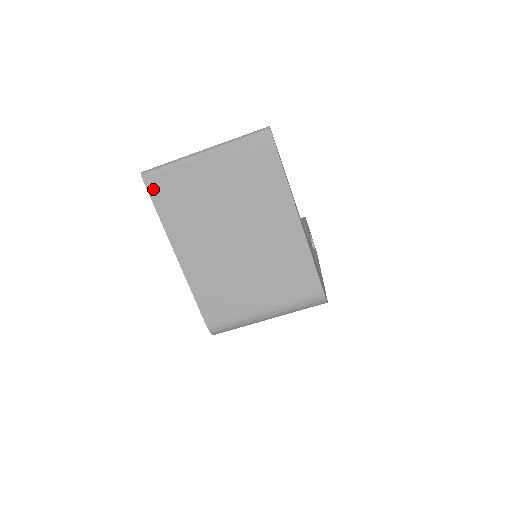
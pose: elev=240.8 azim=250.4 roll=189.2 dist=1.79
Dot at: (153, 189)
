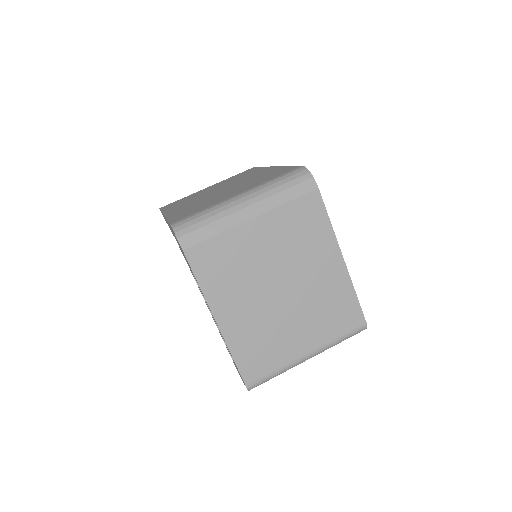
Dot at: (164, 207)
